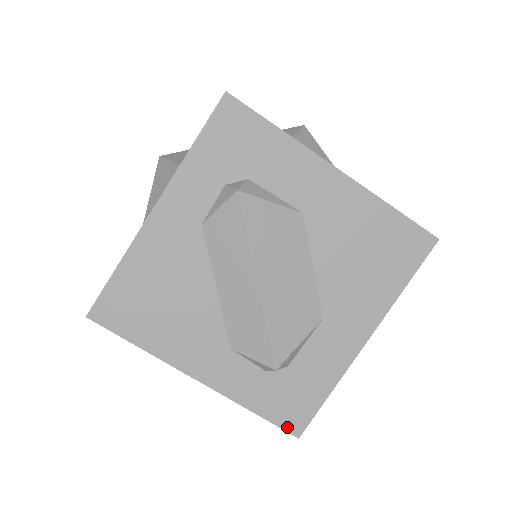
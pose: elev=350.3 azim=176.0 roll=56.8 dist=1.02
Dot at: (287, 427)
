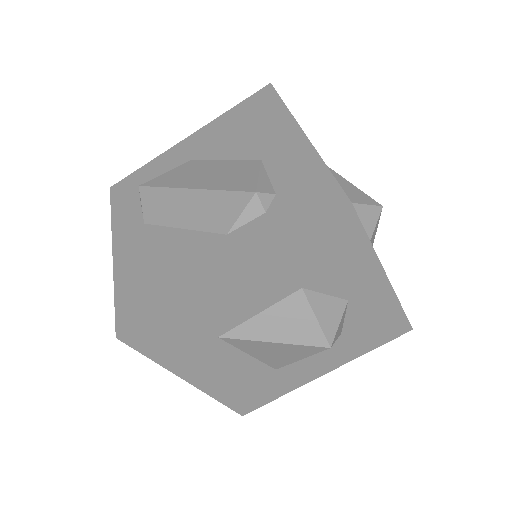
Dot at: (331, 210)
